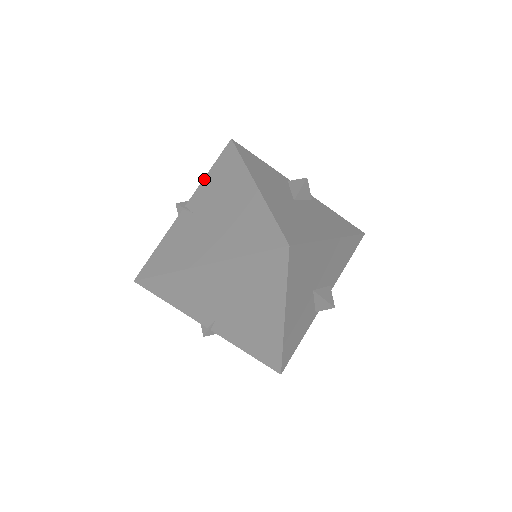
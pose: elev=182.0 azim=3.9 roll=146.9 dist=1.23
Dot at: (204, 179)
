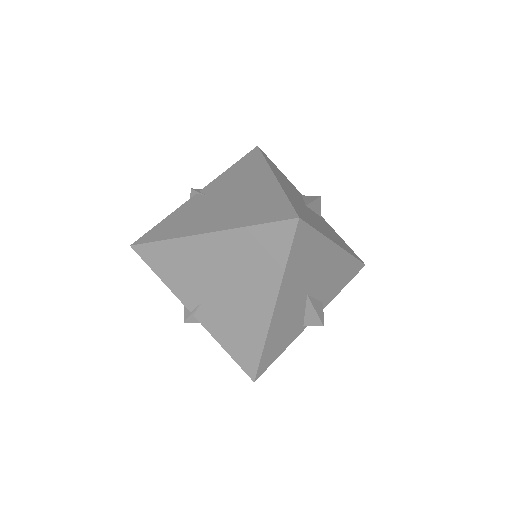
Dot at: (224, 172)
